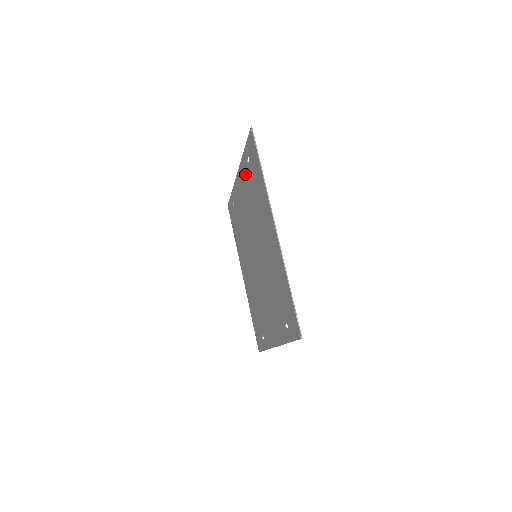
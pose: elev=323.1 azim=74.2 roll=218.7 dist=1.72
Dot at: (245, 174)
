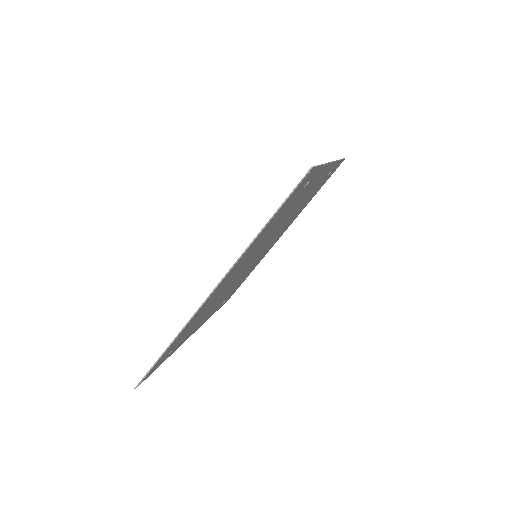
Dot at: occluded
